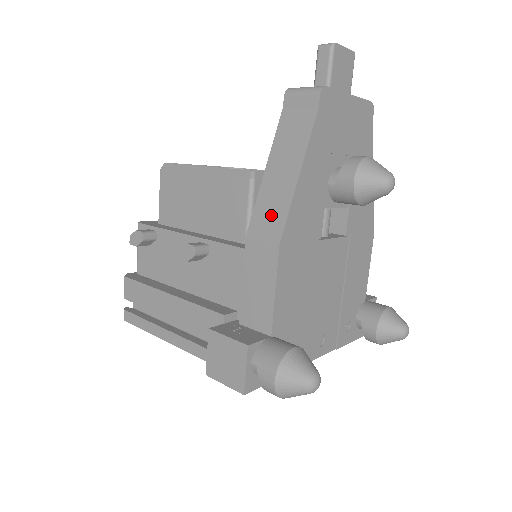
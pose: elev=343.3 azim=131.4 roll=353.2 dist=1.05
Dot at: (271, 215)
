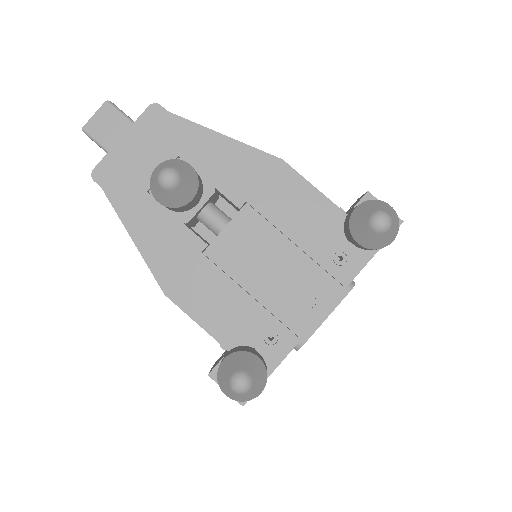
Dot at: occluded
